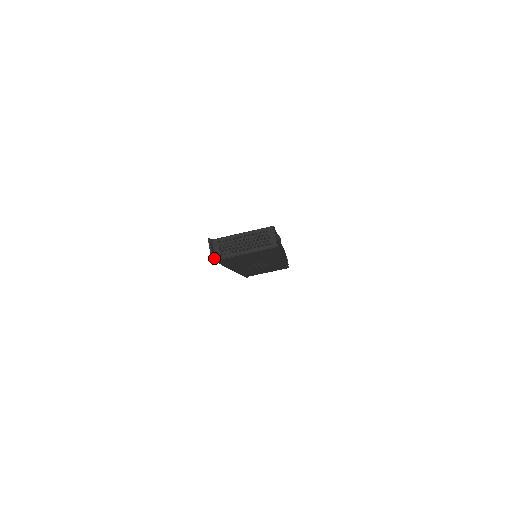
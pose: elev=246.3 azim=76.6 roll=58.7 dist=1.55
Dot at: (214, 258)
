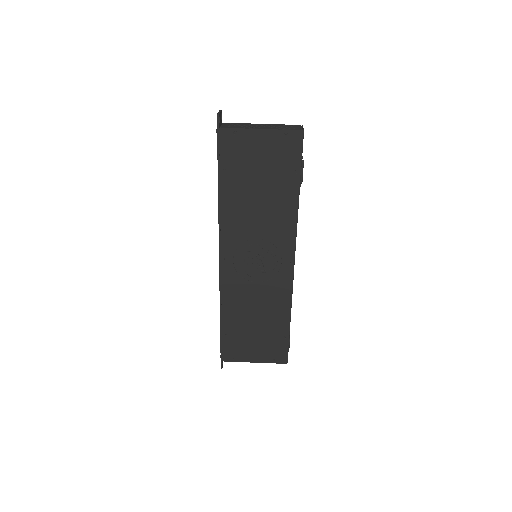
Dot at: (219, 124)
